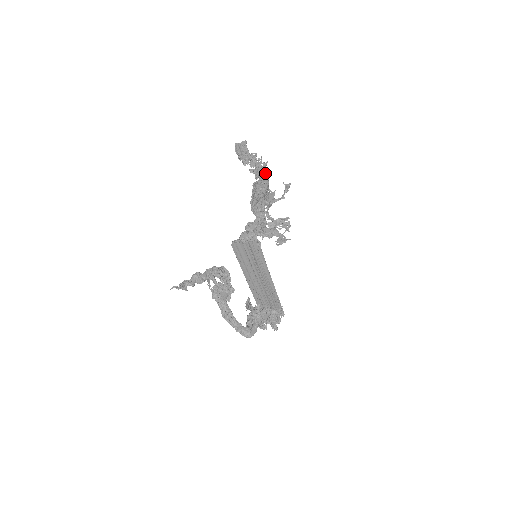
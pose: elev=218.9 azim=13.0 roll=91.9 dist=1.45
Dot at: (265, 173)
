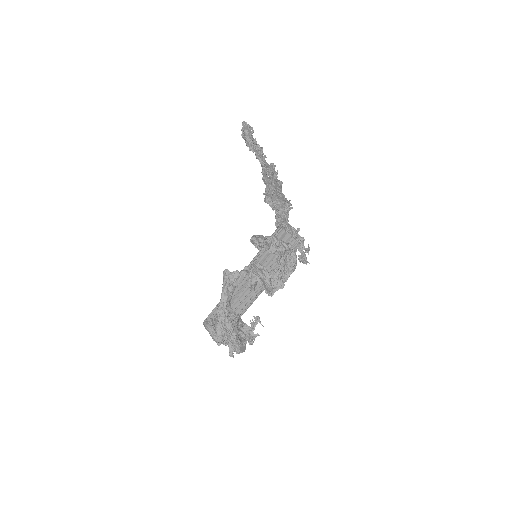
Dot at: (275, 175)
